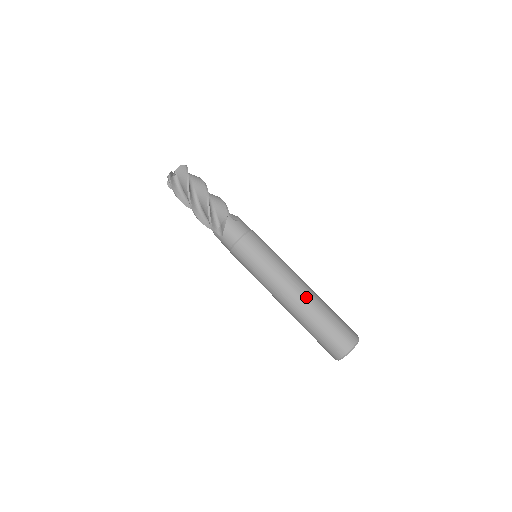
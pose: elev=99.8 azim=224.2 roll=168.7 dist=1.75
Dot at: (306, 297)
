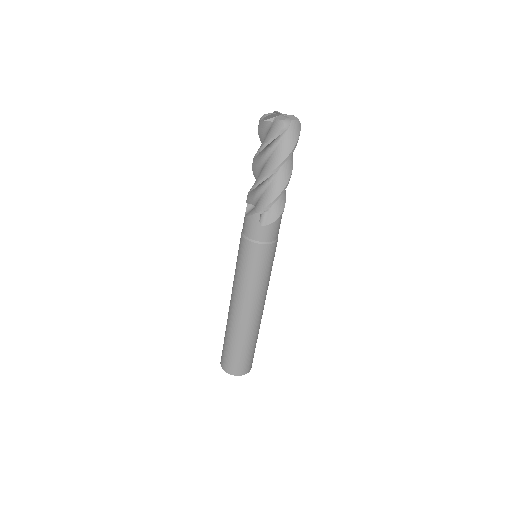
Dot at: (237, 322)
